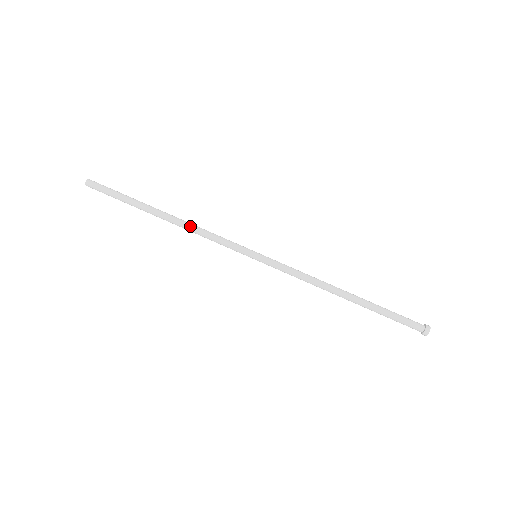
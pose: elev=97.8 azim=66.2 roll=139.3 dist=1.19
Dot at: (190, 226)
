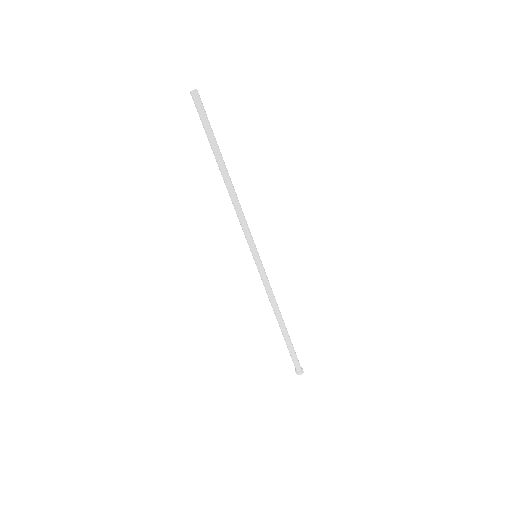
Dot at: (235, 200)
